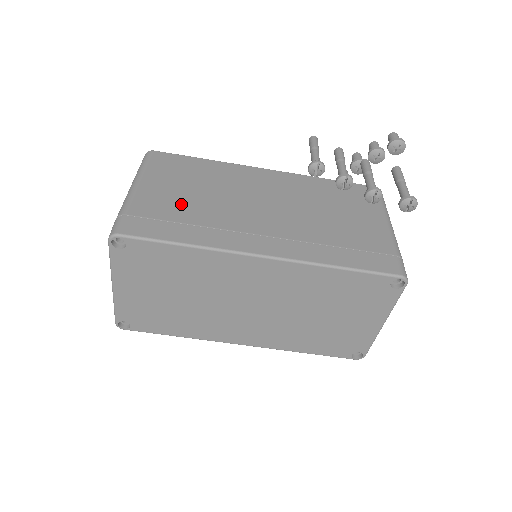
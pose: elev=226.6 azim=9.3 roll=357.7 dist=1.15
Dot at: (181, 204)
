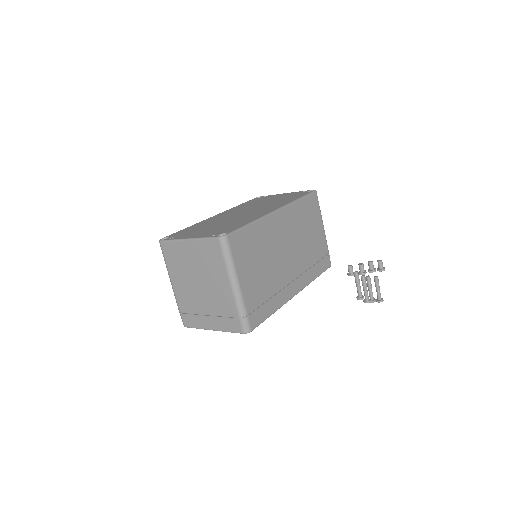
Dot at: (261, 283)
